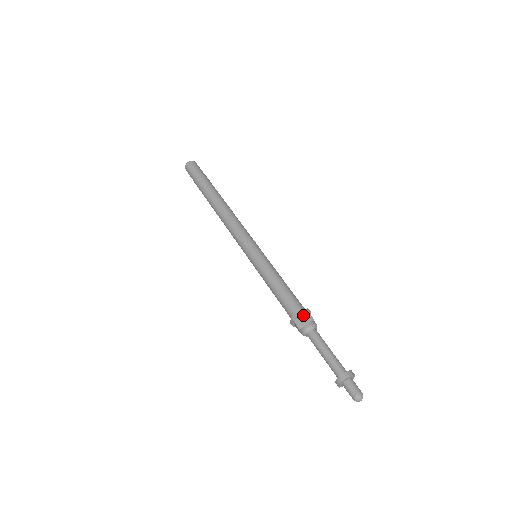
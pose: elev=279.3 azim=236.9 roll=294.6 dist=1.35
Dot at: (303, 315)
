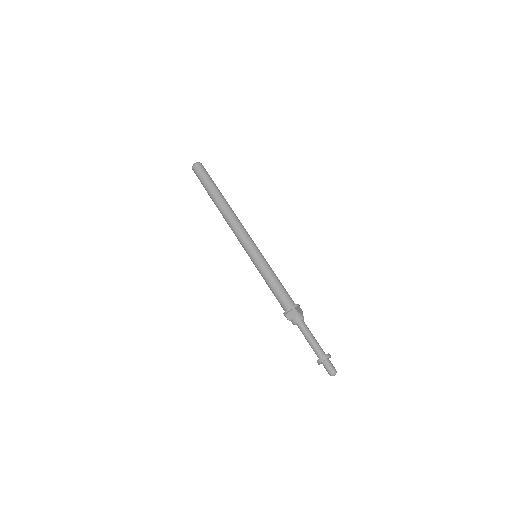
Dot at: (291, 311)
